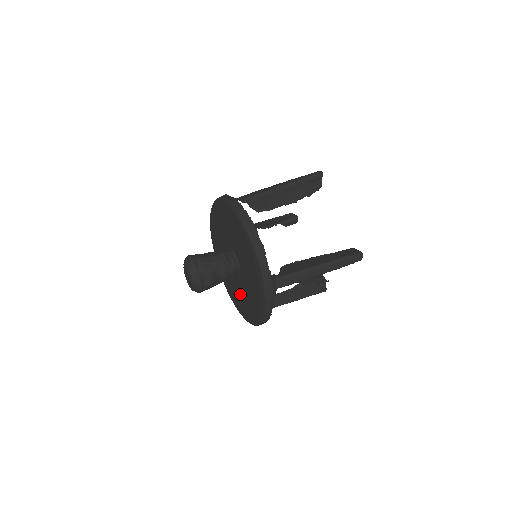
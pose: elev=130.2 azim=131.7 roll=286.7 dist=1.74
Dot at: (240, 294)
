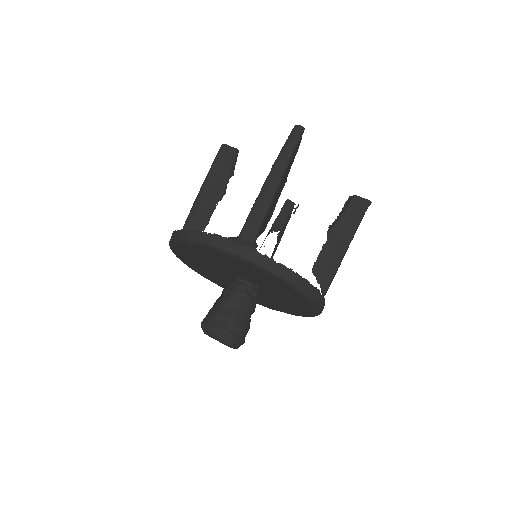
Dot at: occluded
